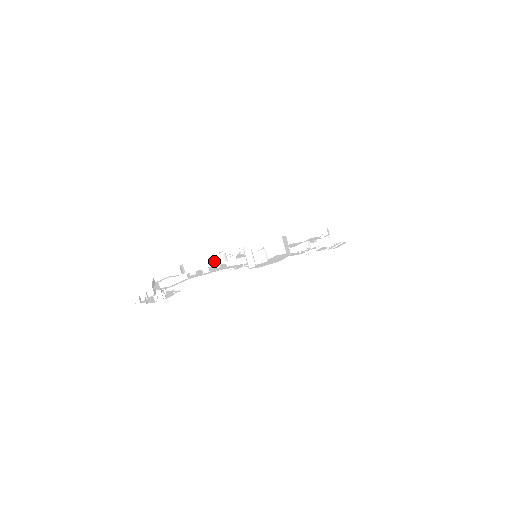
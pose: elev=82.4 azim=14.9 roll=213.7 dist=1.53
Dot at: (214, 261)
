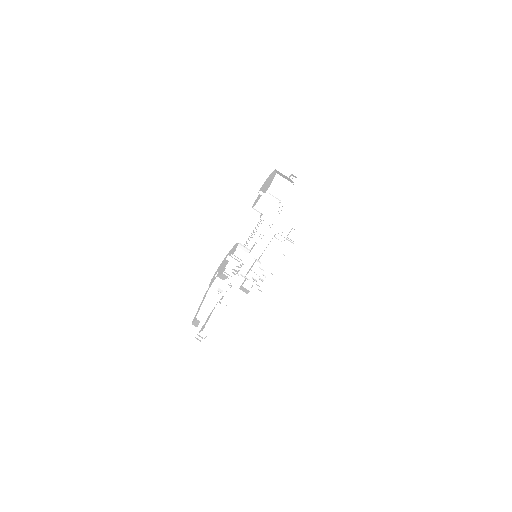
Dot at: occluded
